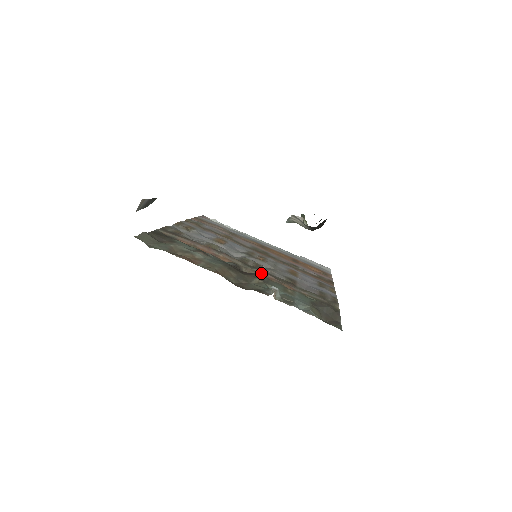
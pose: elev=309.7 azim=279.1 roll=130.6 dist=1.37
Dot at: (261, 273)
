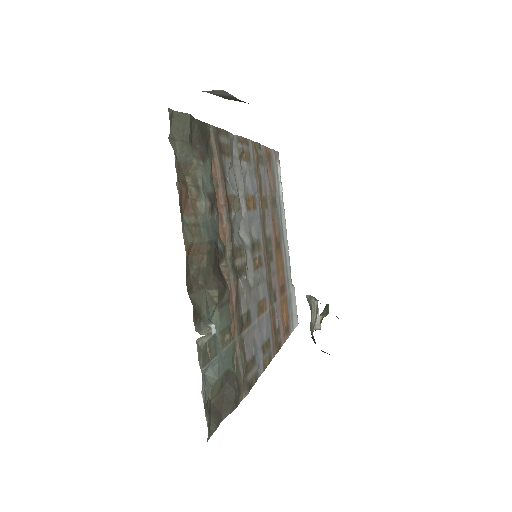
Dot at: (232, 286)
